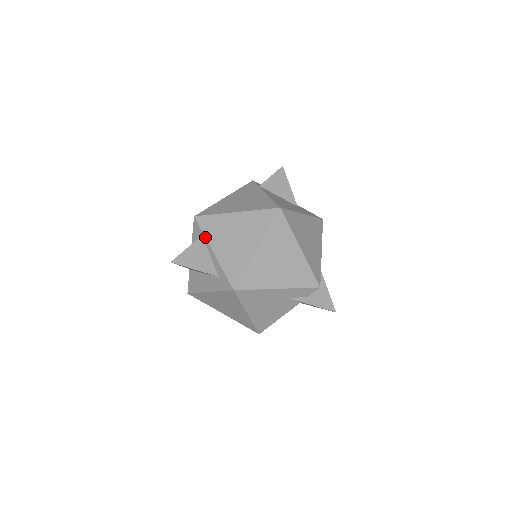
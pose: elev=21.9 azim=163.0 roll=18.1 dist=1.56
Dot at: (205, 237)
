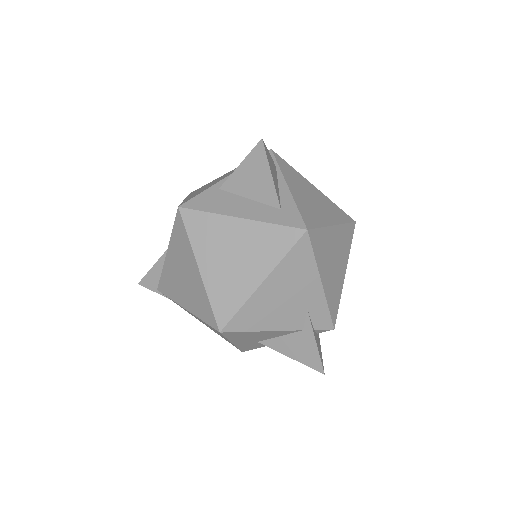
Dot at: (281, 170)
